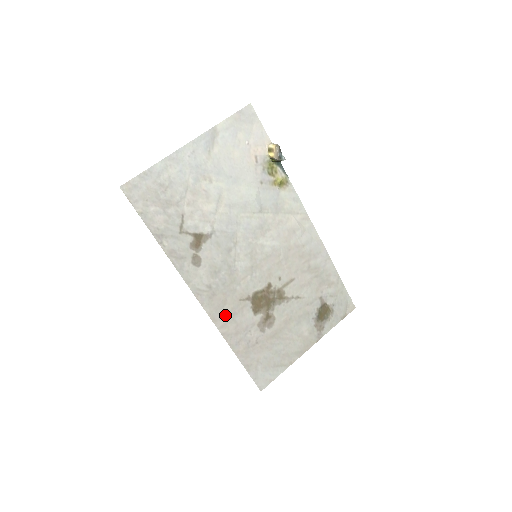
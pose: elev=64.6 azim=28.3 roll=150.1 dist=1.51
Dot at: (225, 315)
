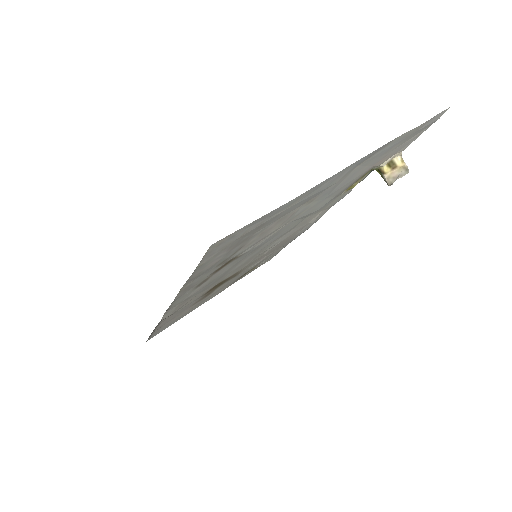
Dot at: (176, 311)
